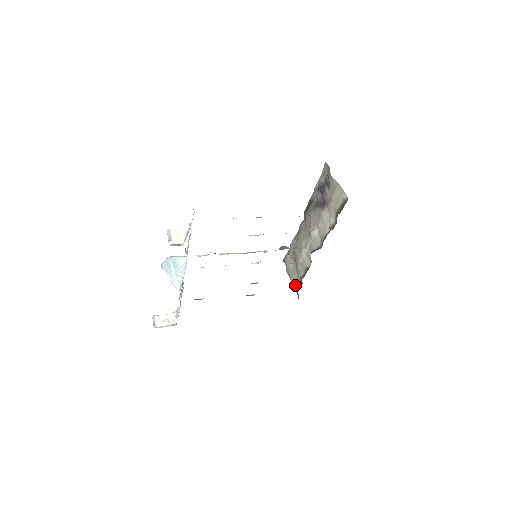
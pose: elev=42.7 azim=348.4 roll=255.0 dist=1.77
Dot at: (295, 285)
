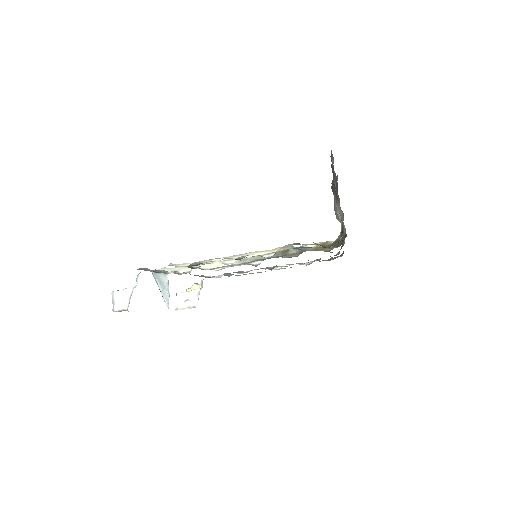
Dot at: occluded
